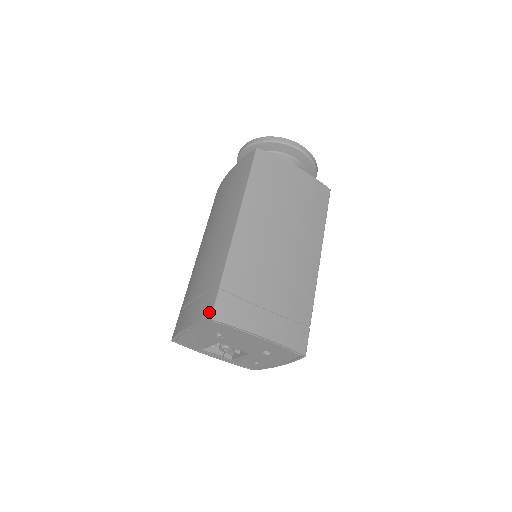
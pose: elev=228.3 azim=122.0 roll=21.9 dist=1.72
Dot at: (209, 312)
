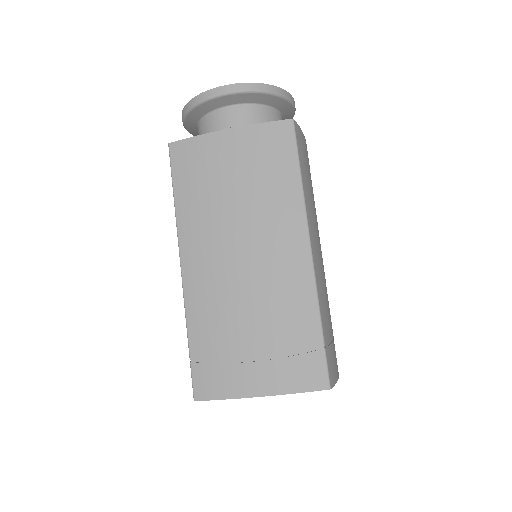
Dot at: (193, 390)
